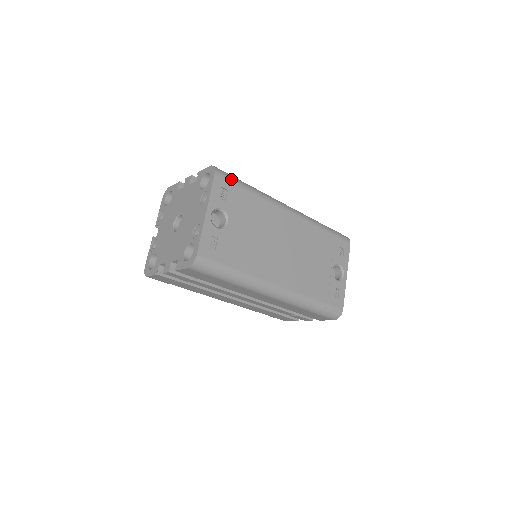
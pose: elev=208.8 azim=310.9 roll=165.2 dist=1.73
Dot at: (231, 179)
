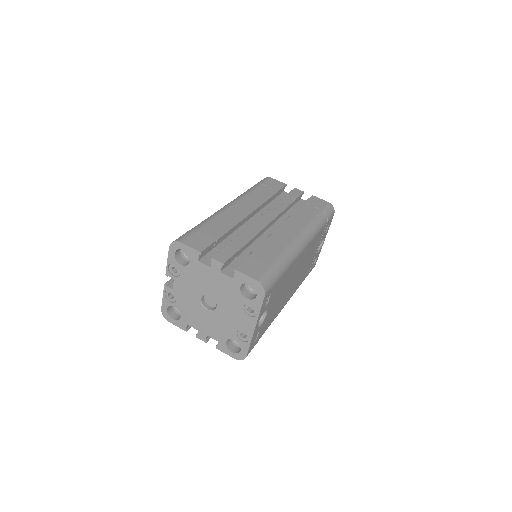
Dot at: (274, 283)
